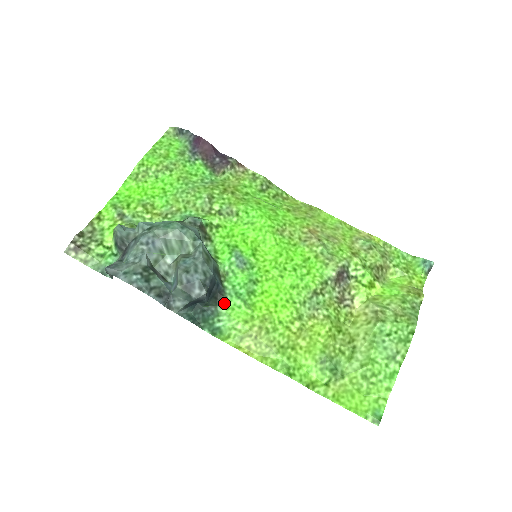
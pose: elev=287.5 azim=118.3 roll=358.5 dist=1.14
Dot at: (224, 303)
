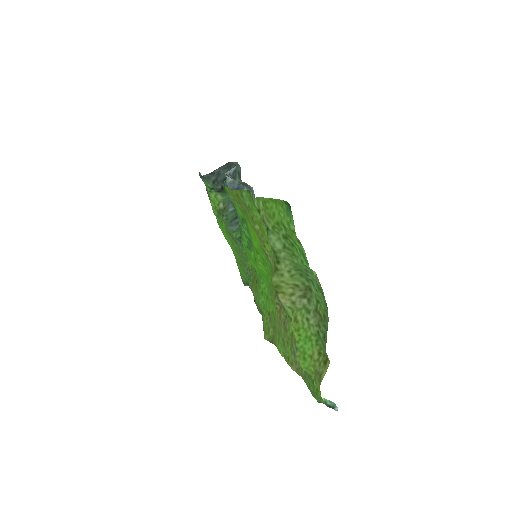
Dot at: (236, 210)
